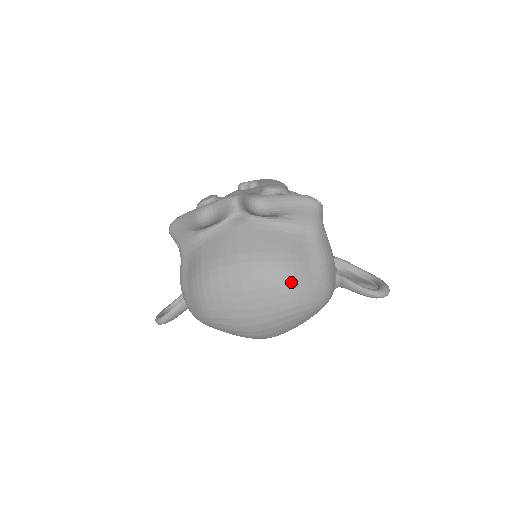
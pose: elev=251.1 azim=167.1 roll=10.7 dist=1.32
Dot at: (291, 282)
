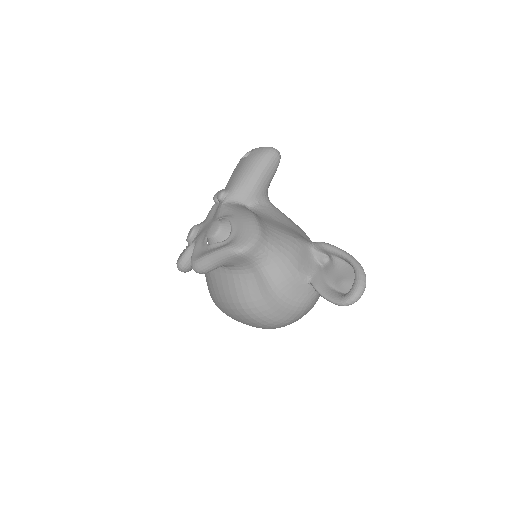
Dot at: (254, 316)
